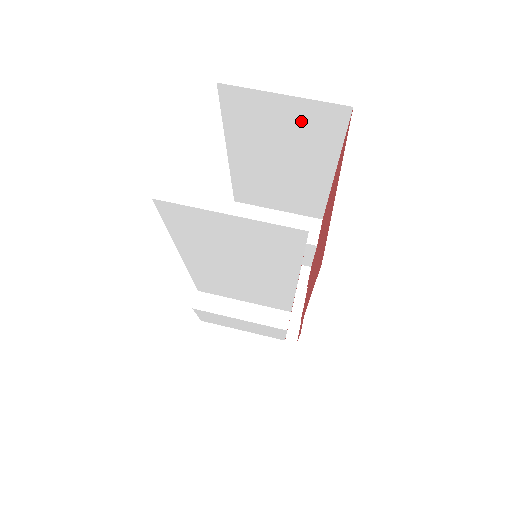
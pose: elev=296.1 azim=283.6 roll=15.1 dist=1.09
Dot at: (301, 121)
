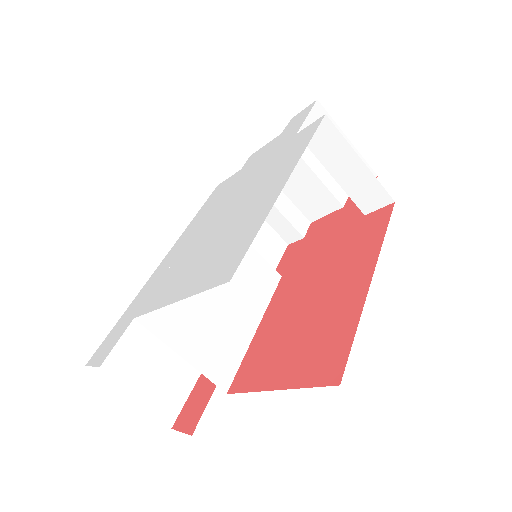
Dot at: occluded
